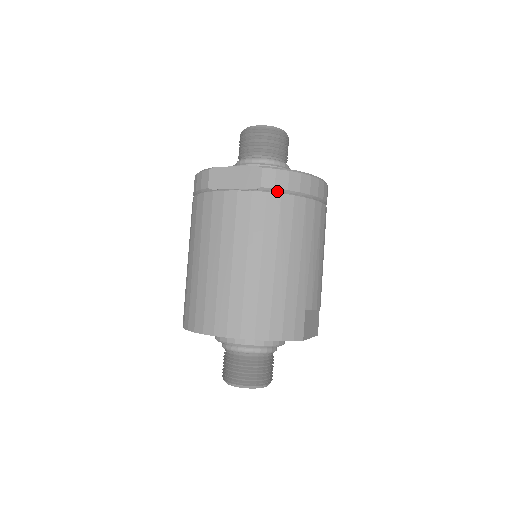
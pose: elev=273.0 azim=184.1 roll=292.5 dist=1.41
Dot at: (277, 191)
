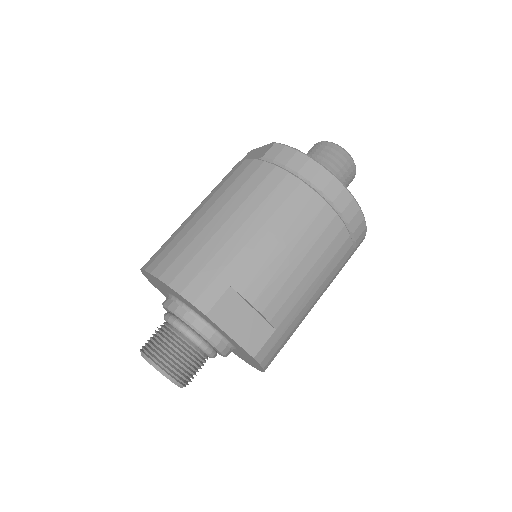
Dot at: (275, 164)
